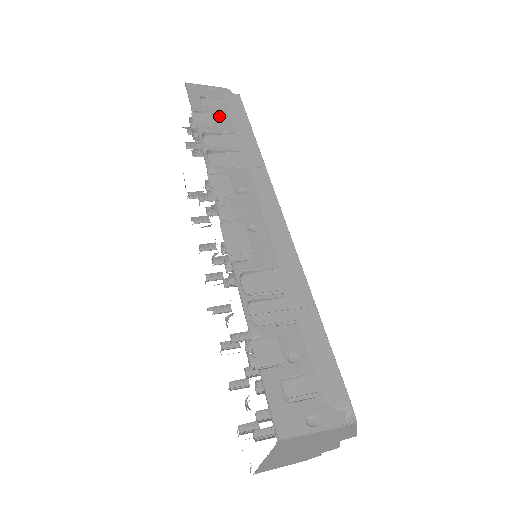
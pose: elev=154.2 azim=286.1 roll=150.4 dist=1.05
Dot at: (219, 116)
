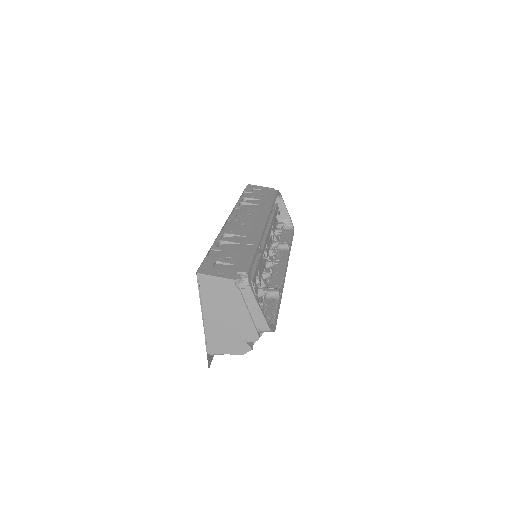
Dot at: (259, 195)
